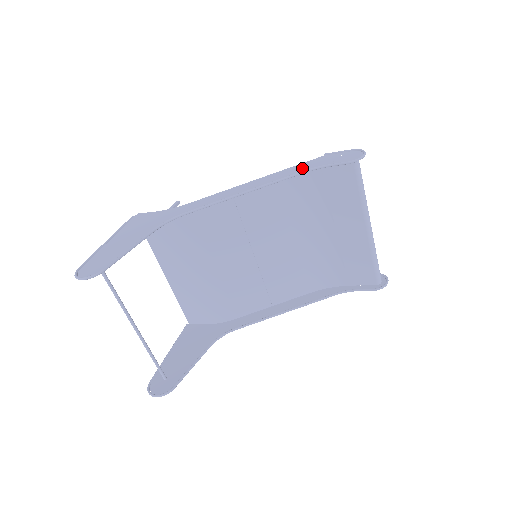
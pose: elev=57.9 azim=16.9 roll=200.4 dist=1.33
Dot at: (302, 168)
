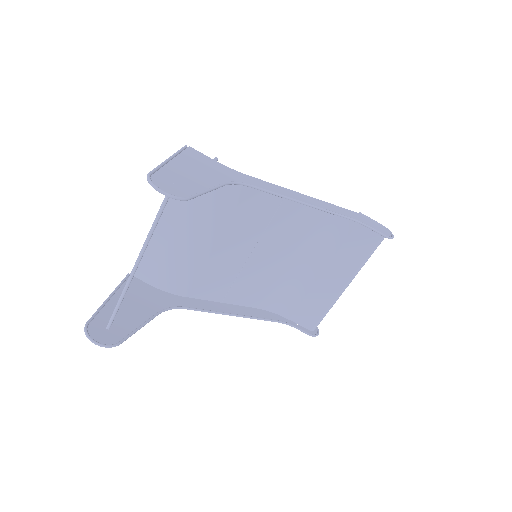
Dot at: (347, 213)
